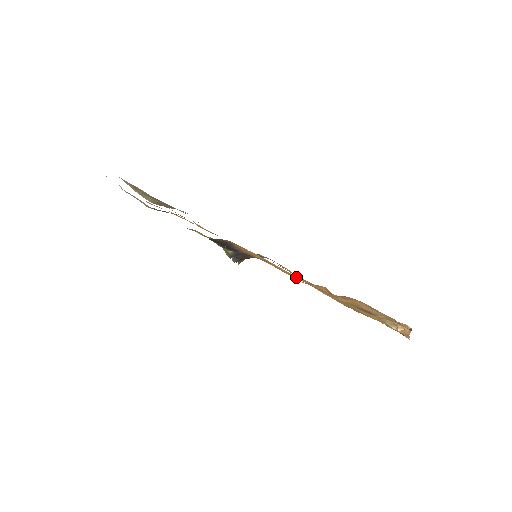
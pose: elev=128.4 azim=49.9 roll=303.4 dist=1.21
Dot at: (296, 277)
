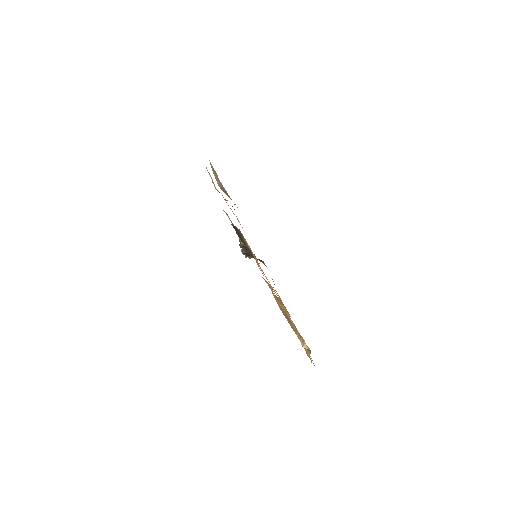
Dot at: occluded
